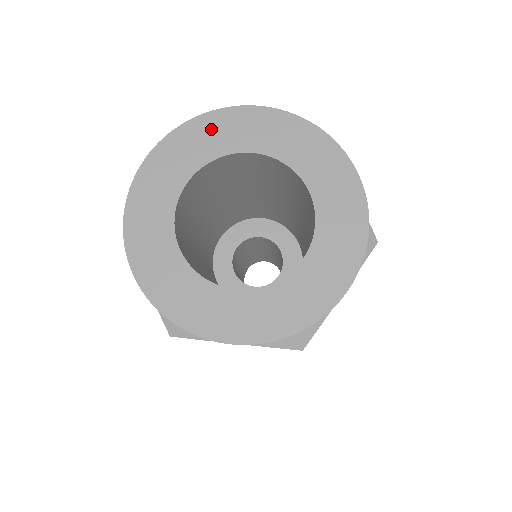
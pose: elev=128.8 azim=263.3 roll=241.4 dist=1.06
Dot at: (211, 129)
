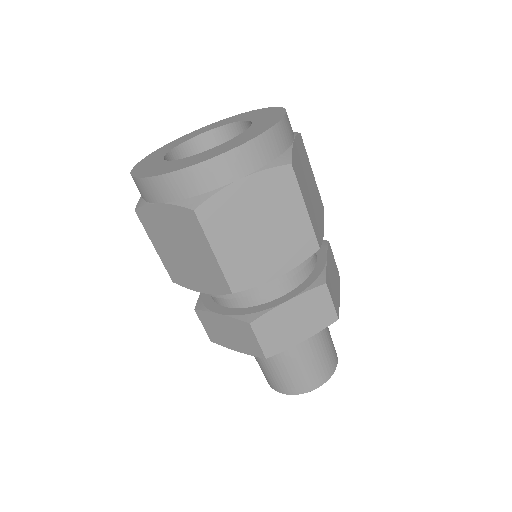
Dot at: (227, 120)
